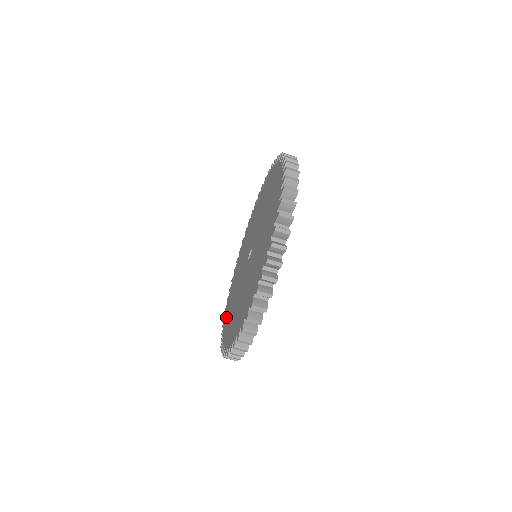
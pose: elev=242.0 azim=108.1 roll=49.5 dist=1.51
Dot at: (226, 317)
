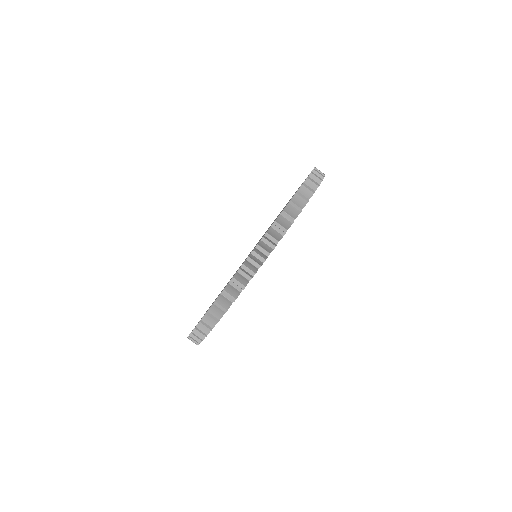
Dot at: occluded
